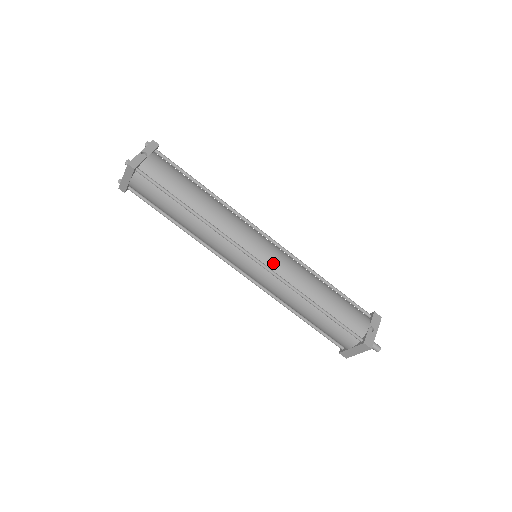
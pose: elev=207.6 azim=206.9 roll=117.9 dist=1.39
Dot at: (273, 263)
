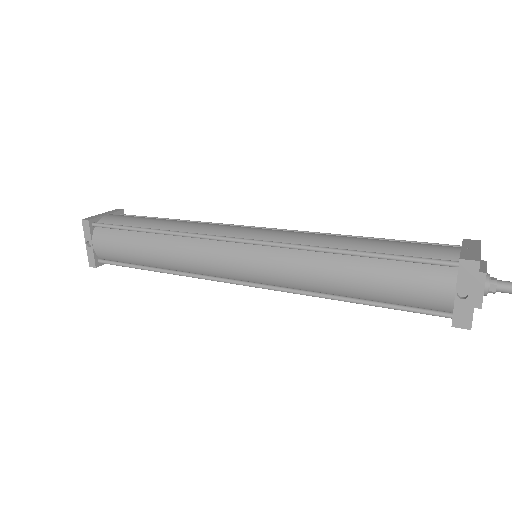
Dot at: (264, 278)
